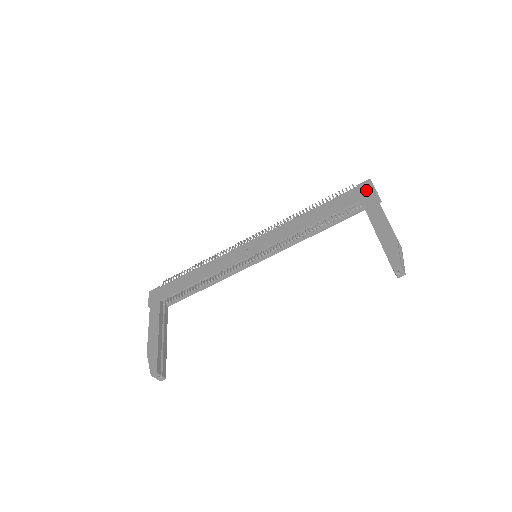
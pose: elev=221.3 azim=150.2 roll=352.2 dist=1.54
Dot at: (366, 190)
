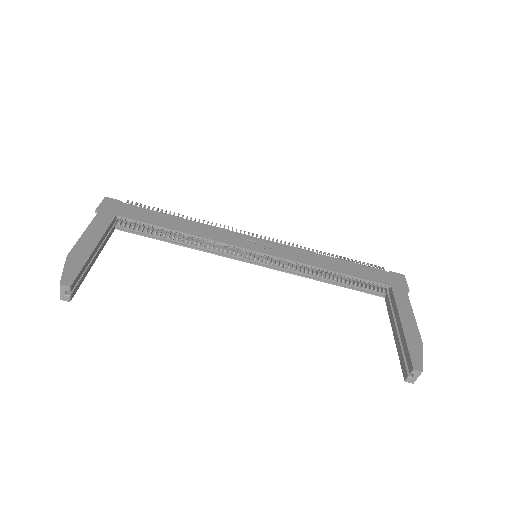
Dot at: (399, 281)
